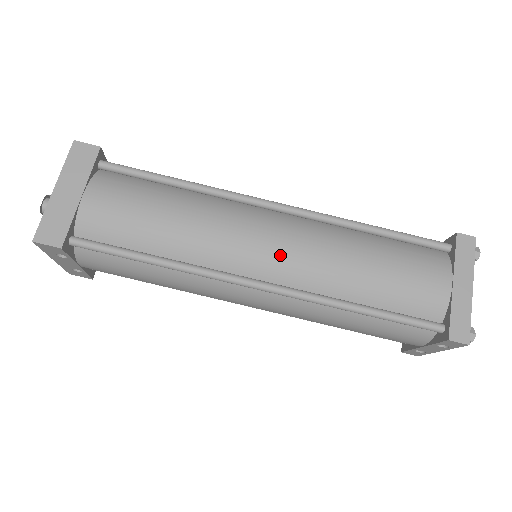
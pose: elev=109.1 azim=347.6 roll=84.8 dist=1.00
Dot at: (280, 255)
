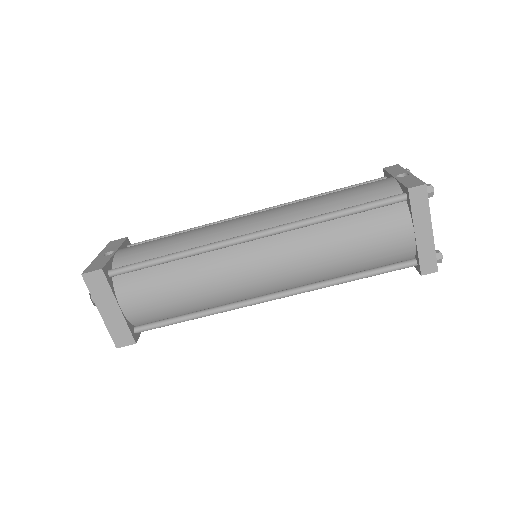
Dot at: (275, 277)
